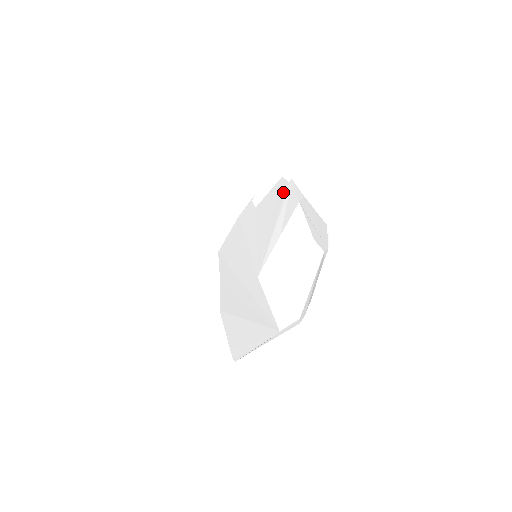
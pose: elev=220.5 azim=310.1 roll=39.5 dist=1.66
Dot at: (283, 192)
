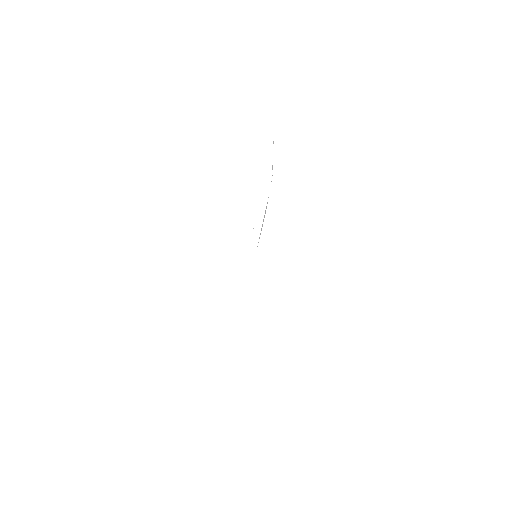
Dot at: occluded
